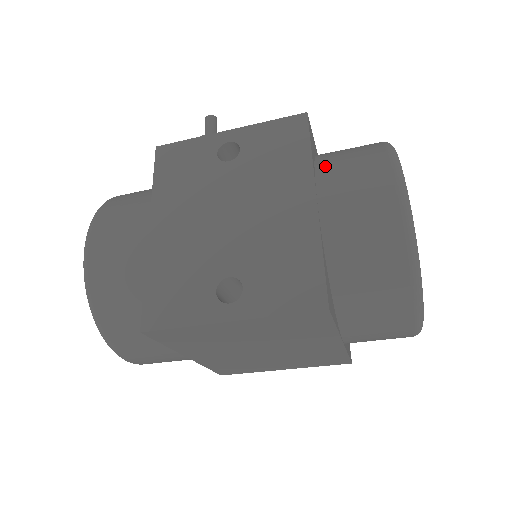
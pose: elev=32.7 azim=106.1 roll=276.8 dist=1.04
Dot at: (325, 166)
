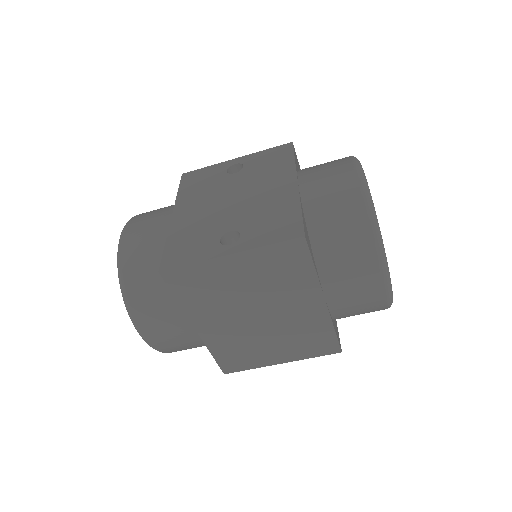
Dot at: (305, 169)
